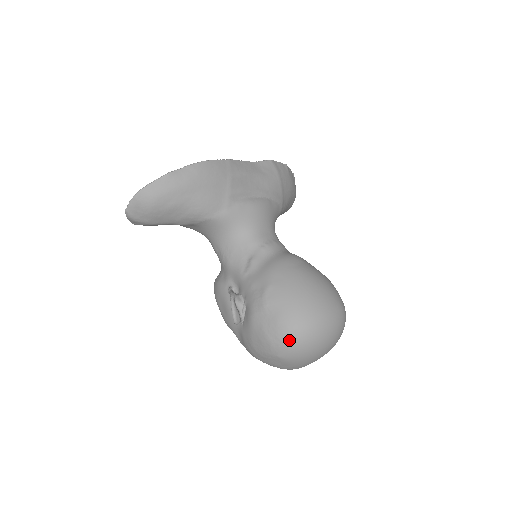
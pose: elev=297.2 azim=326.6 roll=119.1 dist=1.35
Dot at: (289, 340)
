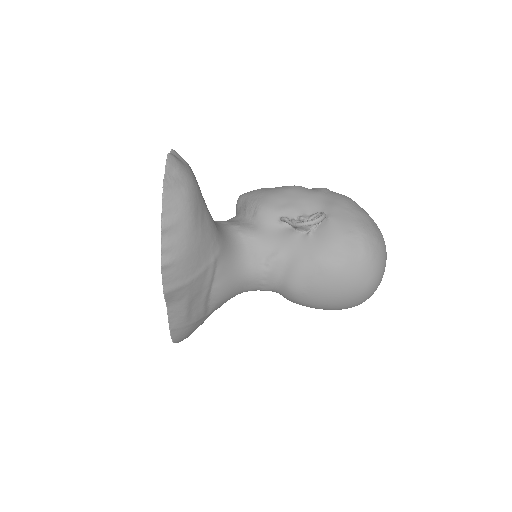
Dot at: occluded
